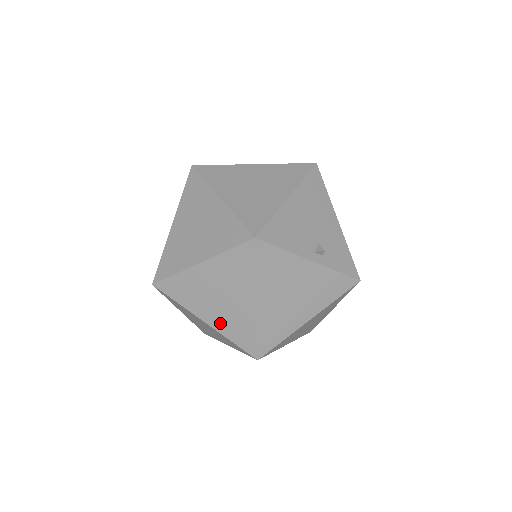
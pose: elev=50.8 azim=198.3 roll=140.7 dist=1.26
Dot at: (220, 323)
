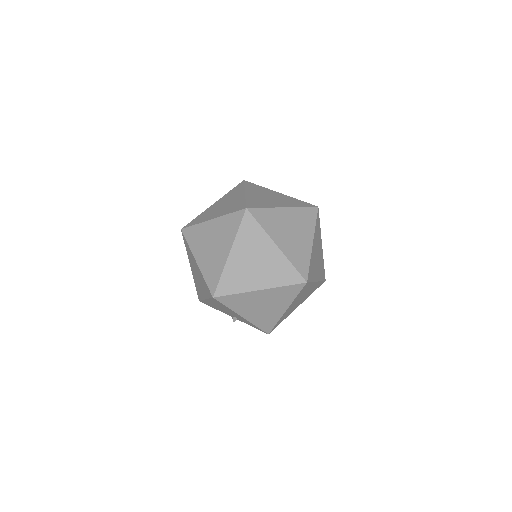
Dot at: occluded
